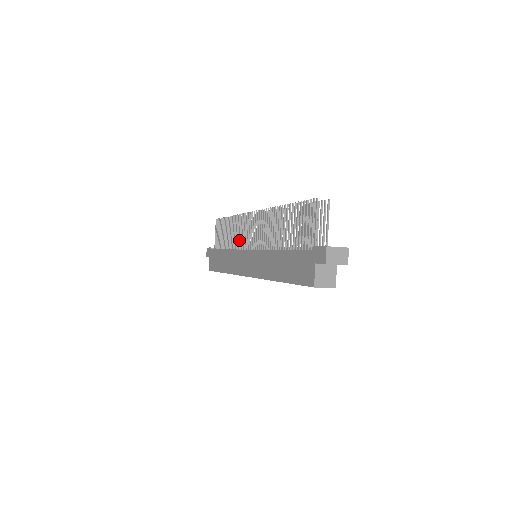
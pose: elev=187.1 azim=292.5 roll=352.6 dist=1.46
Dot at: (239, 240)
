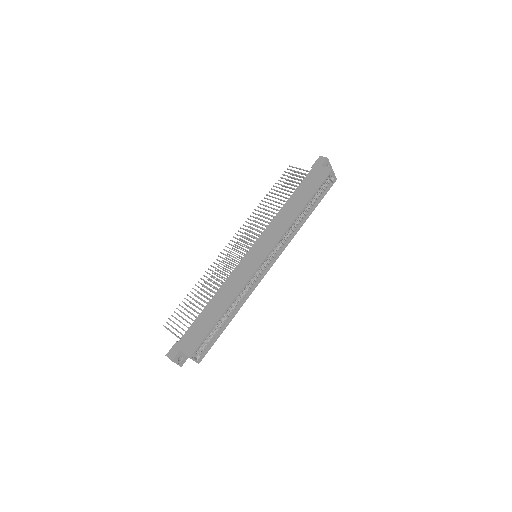
Dot at: (225, 273)
